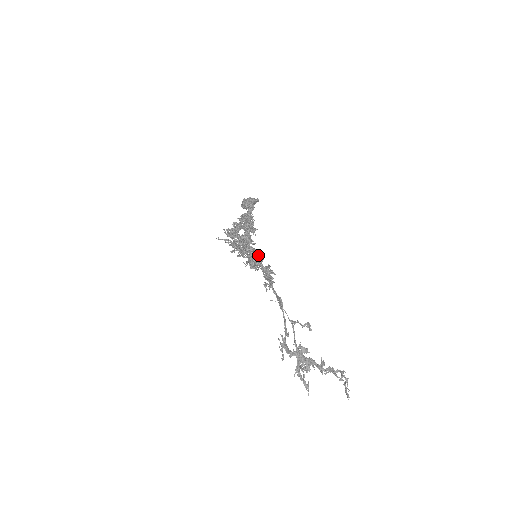
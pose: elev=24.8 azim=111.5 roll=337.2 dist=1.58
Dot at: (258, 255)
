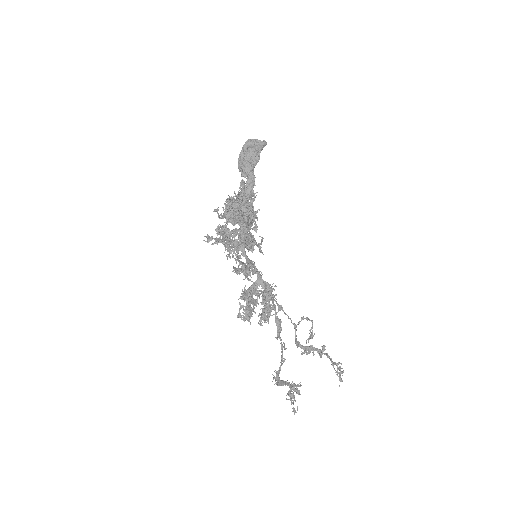
Dot at: (253, 289)
